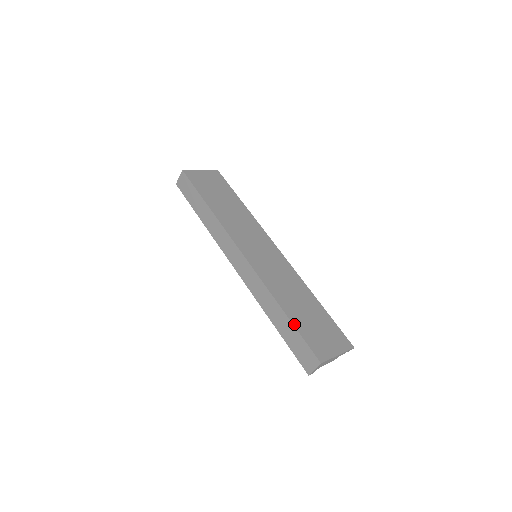
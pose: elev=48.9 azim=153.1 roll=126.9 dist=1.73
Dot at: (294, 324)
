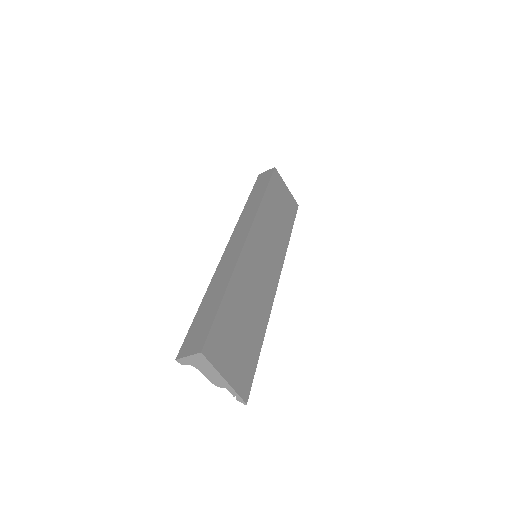
Dot at: (221, 306)
